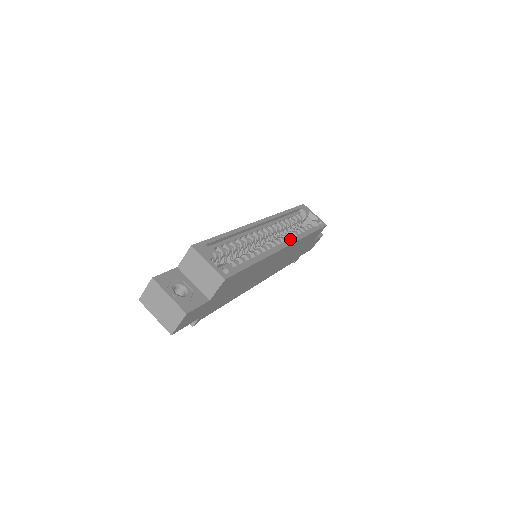
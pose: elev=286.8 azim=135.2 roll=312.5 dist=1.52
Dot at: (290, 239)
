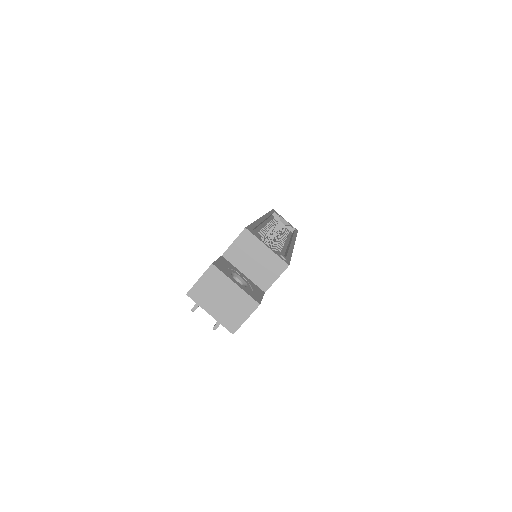
Dot at: (287, 238)
